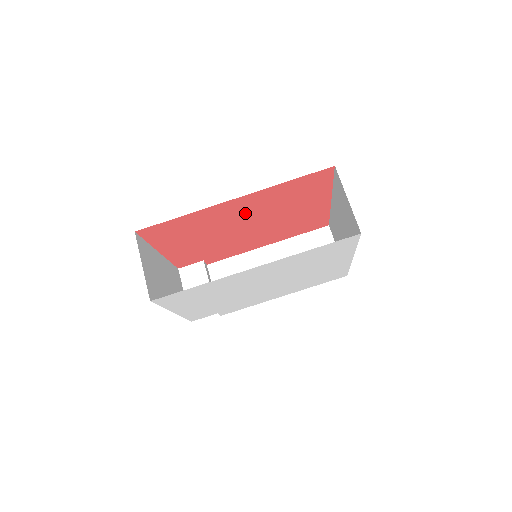
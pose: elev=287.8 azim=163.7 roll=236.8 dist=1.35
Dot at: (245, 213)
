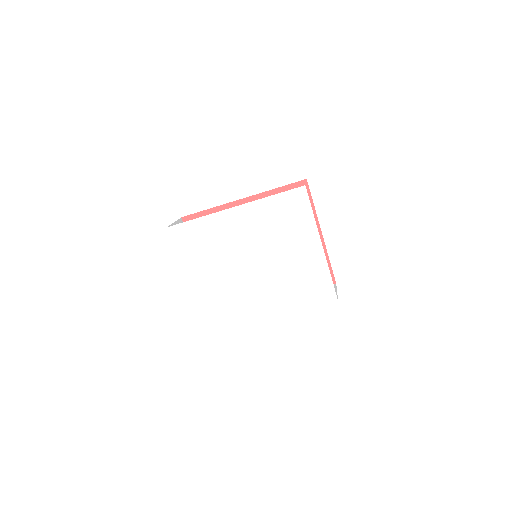
Dot at: occluded
